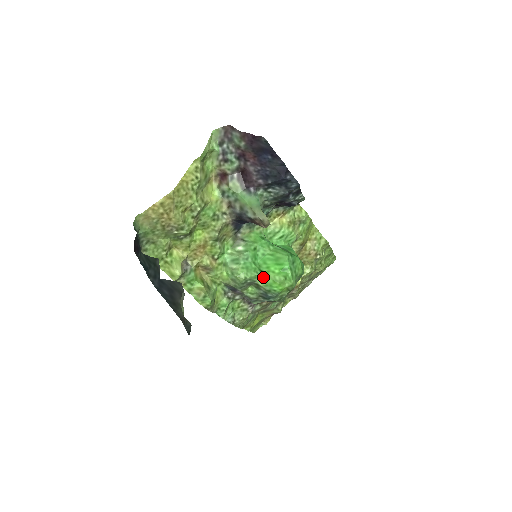
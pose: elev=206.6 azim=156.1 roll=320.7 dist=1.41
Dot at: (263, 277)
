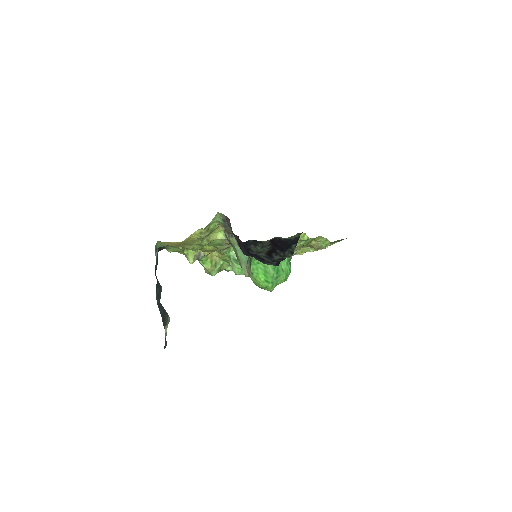
Dot at: (253, 277)
